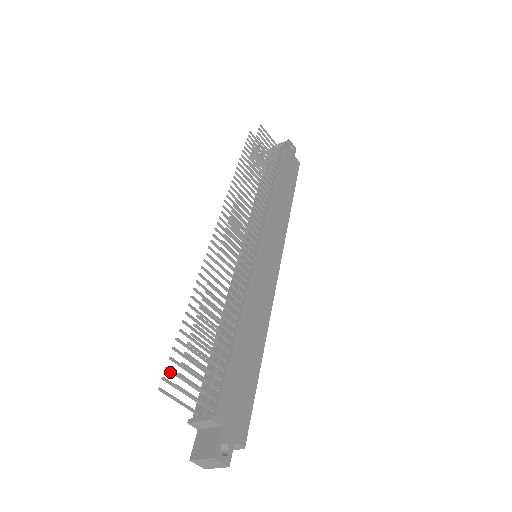
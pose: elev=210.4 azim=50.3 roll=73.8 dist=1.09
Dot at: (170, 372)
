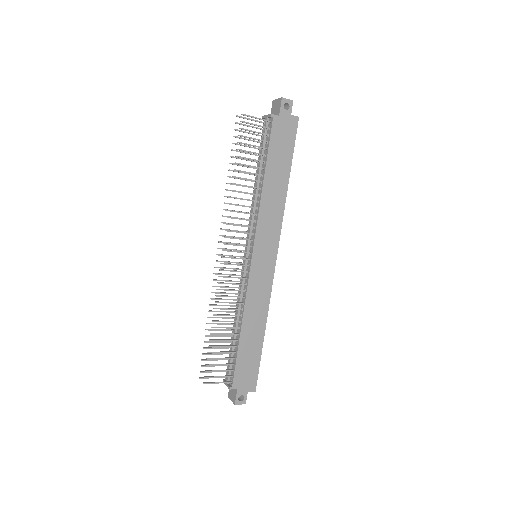
Dot at: (204, 366)
